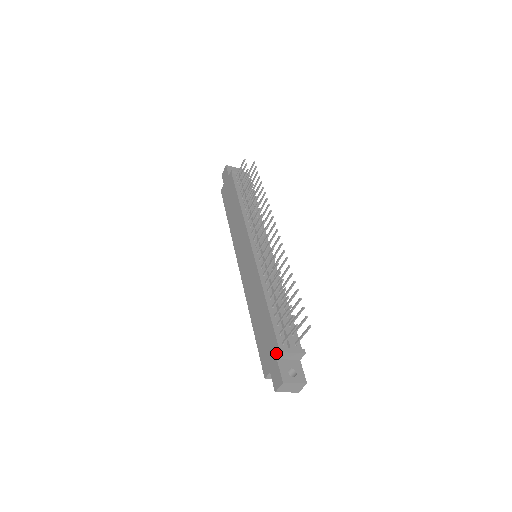
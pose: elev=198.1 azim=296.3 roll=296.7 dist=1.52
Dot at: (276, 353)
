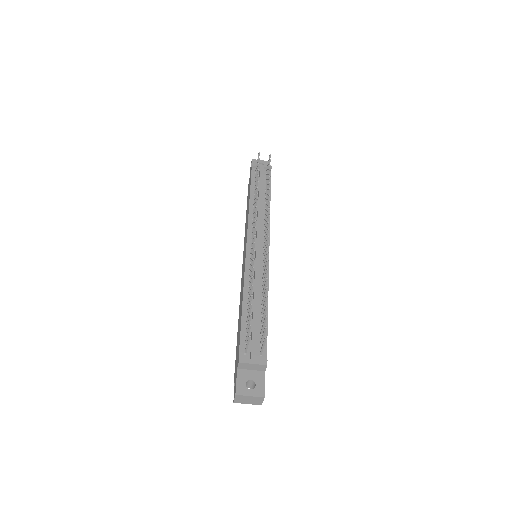
Dot at: (237, 362)
